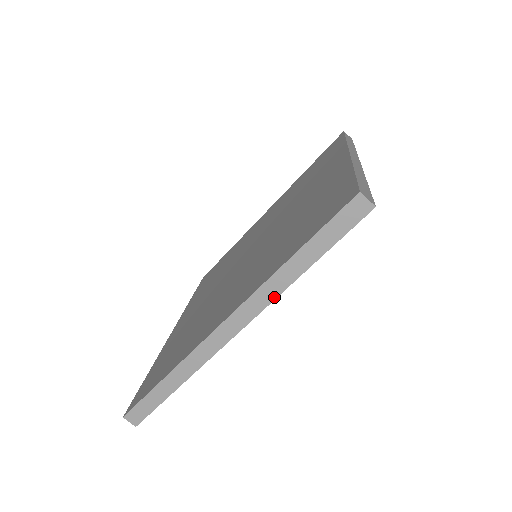
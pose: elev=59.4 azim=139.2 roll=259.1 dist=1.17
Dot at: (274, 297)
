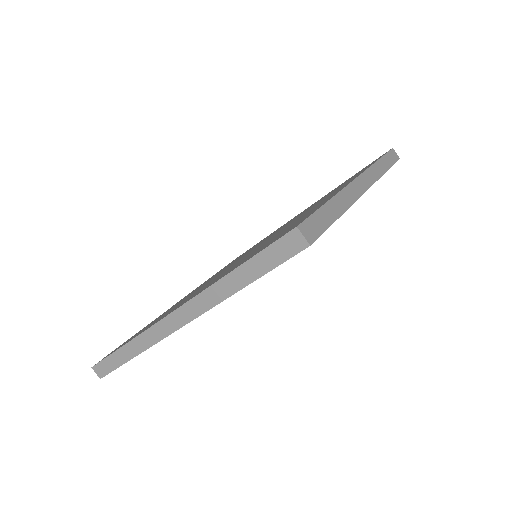
Dot at: (214, 304)
